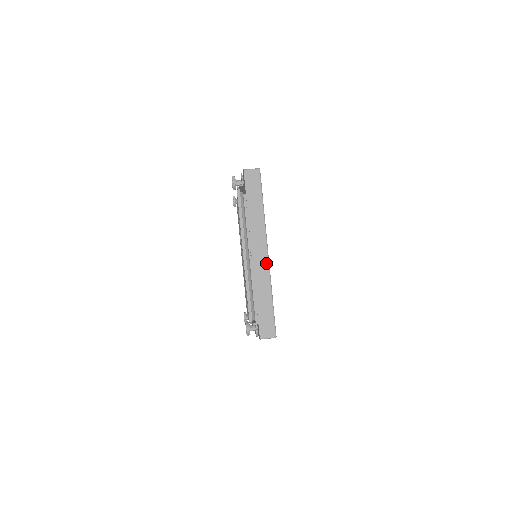
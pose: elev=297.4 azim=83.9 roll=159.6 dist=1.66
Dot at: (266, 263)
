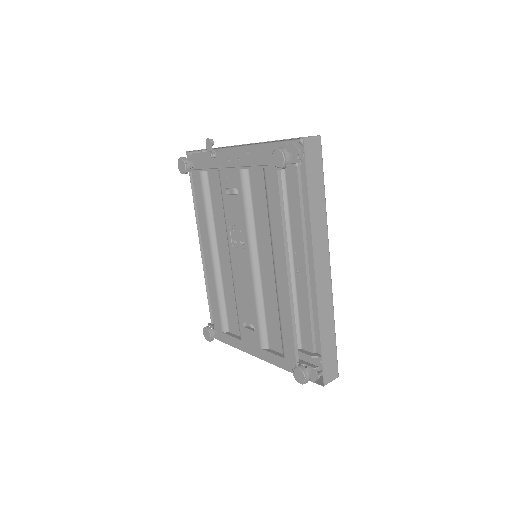
Dot at: (329, 281)
